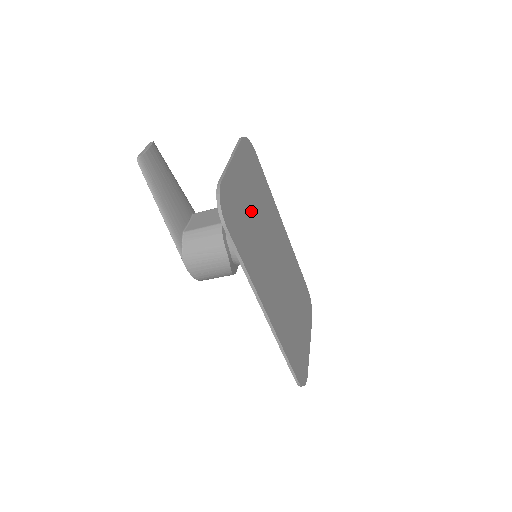
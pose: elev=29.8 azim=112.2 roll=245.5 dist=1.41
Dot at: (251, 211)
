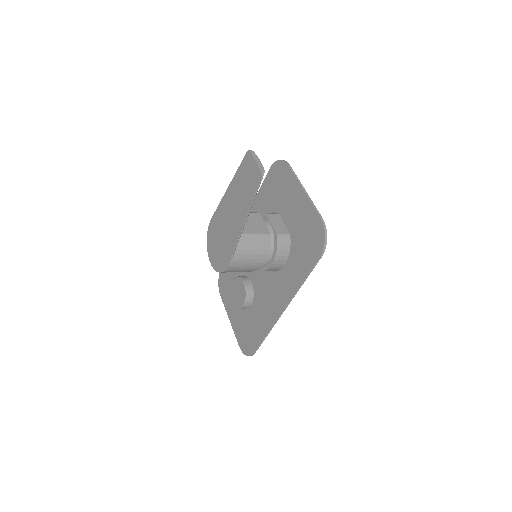
Dot at: (288, 229)
